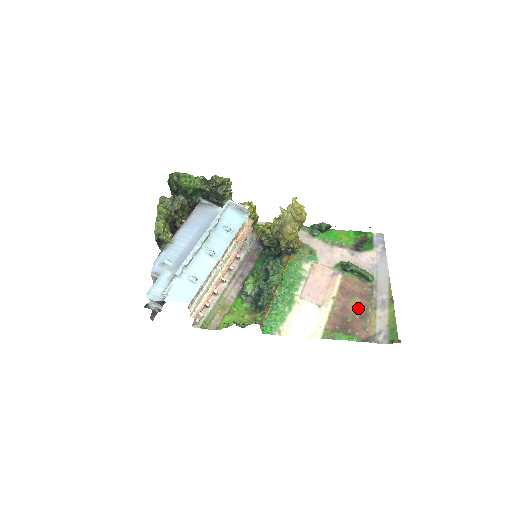
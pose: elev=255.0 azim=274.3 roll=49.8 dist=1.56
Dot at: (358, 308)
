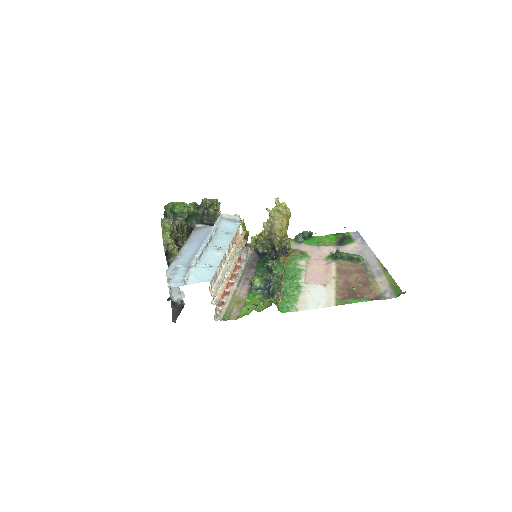
Dot at: (359, 280)
